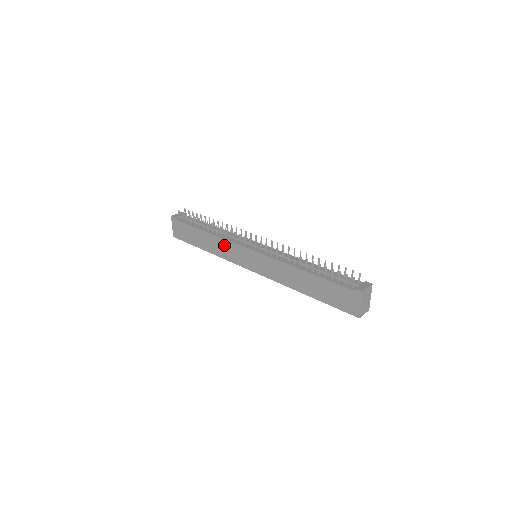
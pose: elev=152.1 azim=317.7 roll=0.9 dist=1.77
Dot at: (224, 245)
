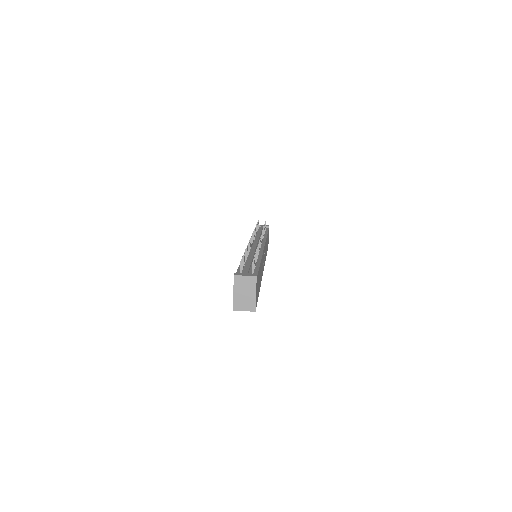
Dot at: occluded
